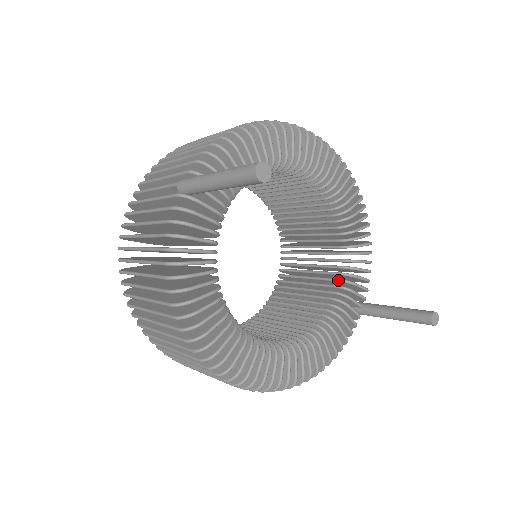
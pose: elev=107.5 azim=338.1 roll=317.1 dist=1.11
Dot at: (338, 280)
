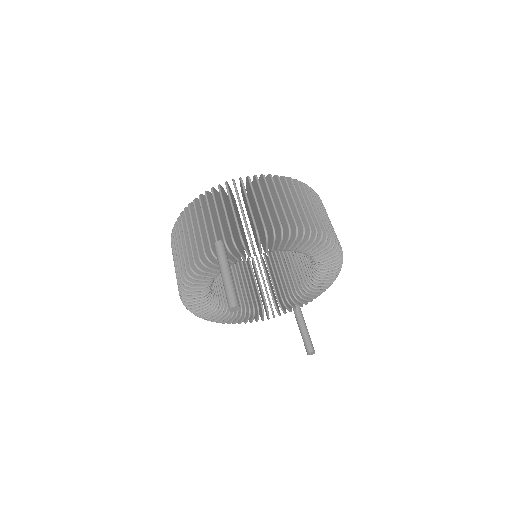
Dot at: (292, 293)
